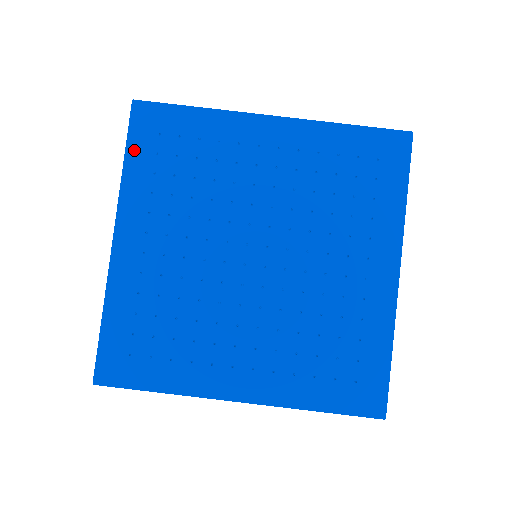
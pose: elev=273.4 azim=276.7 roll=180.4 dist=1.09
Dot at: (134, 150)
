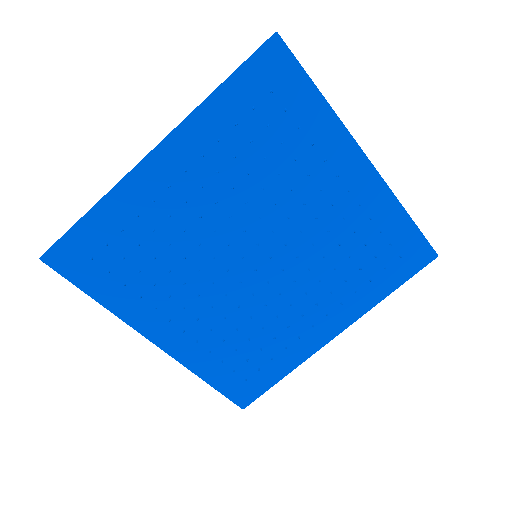
Dot at: (236, 85)
